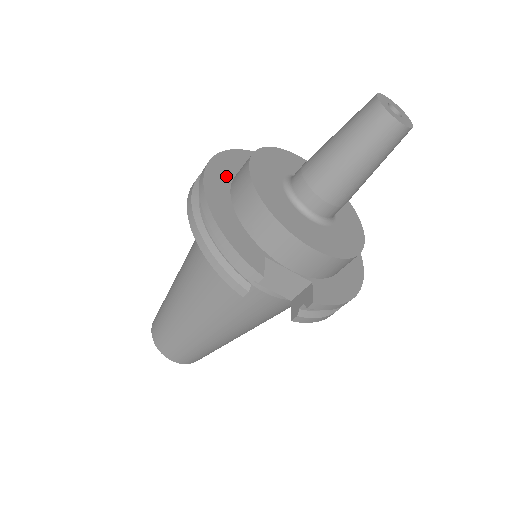
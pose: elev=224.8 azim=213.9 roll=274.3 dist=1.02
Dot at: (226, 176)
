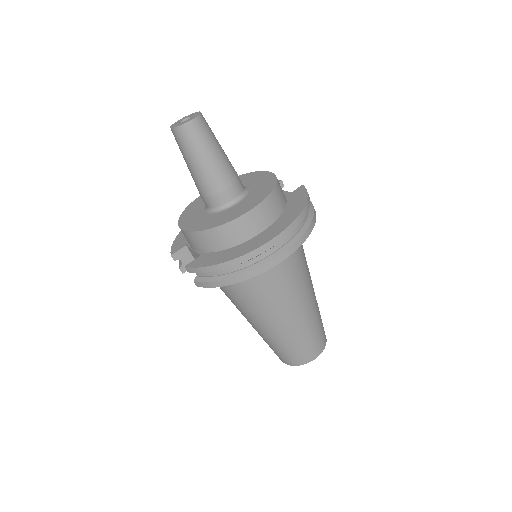
Dot at: occluded
